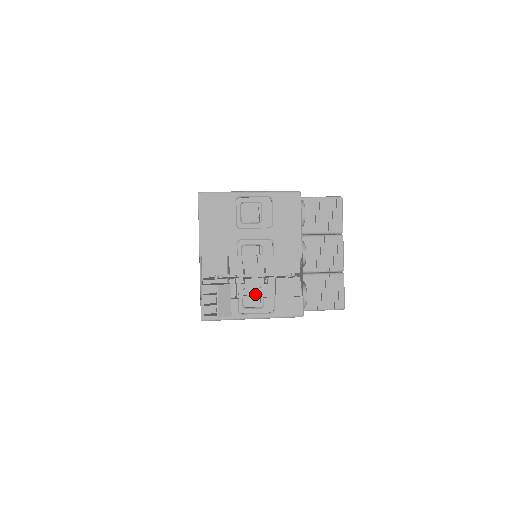
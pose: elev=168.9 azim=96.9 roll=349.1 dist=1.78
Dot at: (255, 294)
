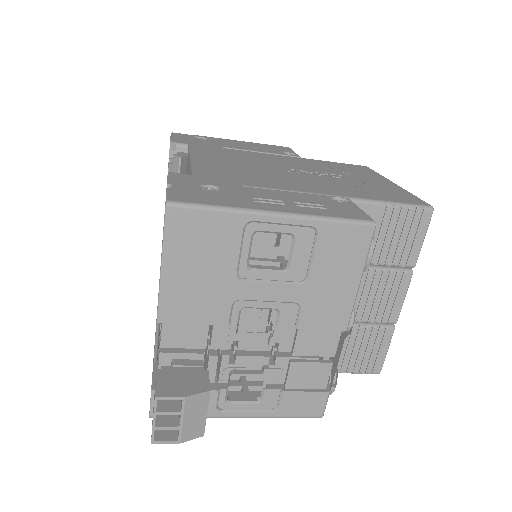
Dot at: occluded
